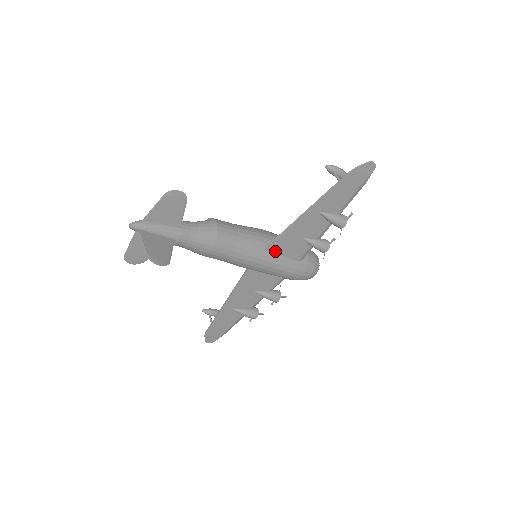
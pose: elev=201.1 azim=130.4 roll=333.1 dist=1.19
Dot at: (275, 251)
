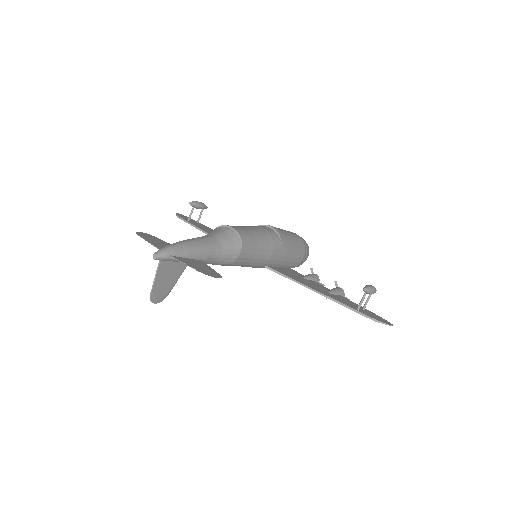
Dot at: occluded
